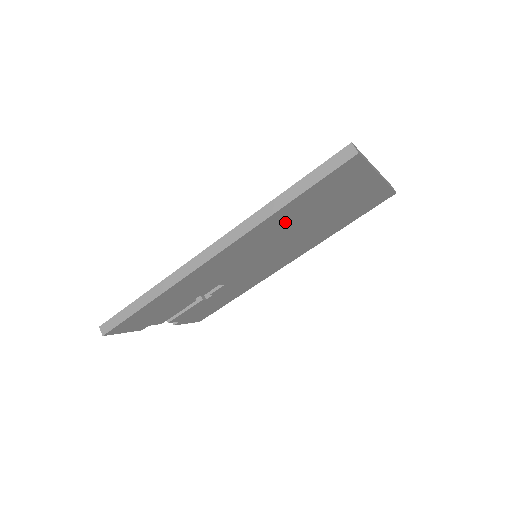
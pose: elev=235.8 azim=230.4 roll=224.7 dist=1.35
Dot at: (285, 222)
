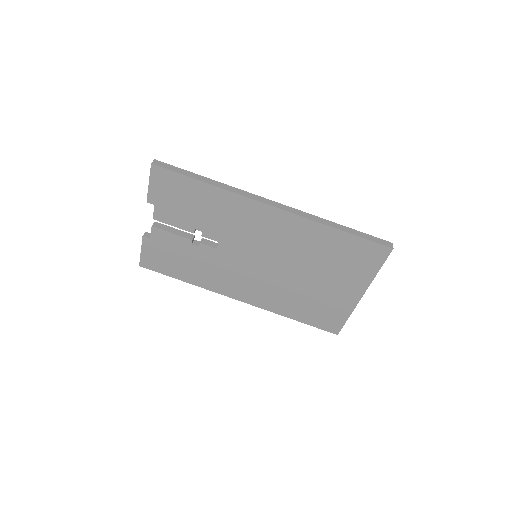
Dot at: (313, 245)
